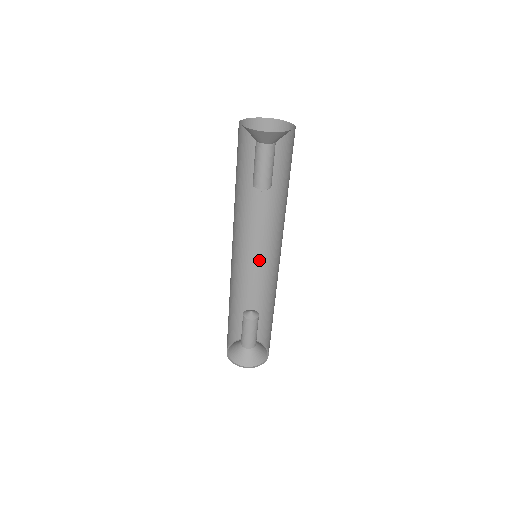
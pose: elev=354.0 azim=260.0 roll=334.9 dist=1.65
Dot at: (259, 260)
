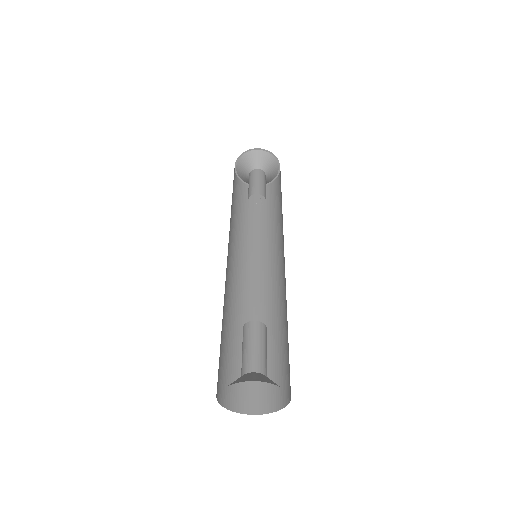
Dot at: (271, 289)
